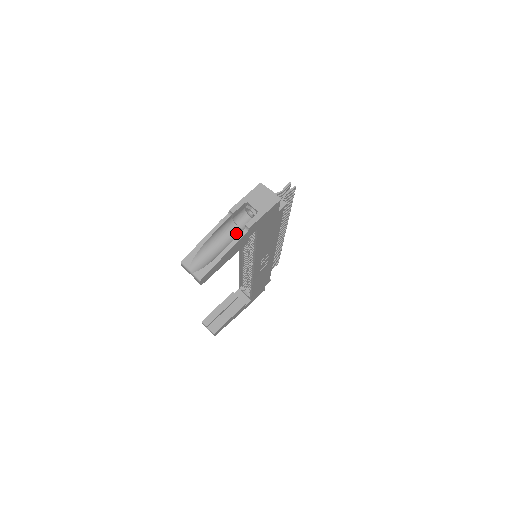
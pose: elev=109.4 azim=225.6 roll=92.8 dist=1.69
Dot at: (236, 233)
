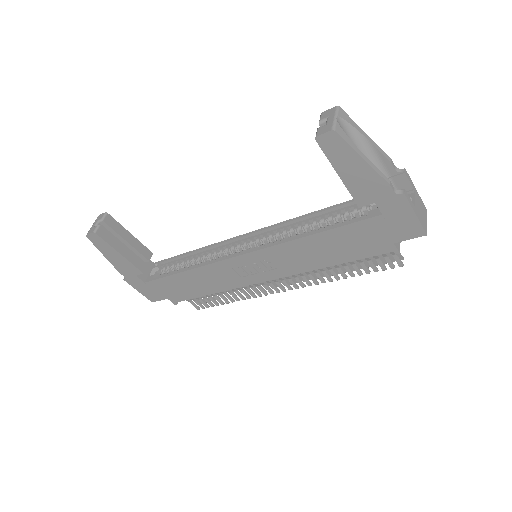
Dot at: occluded
